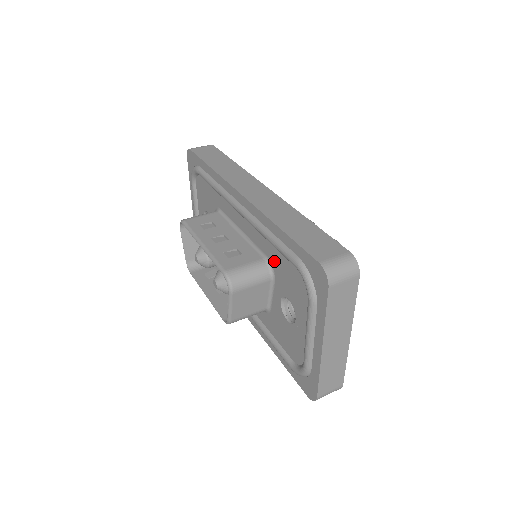
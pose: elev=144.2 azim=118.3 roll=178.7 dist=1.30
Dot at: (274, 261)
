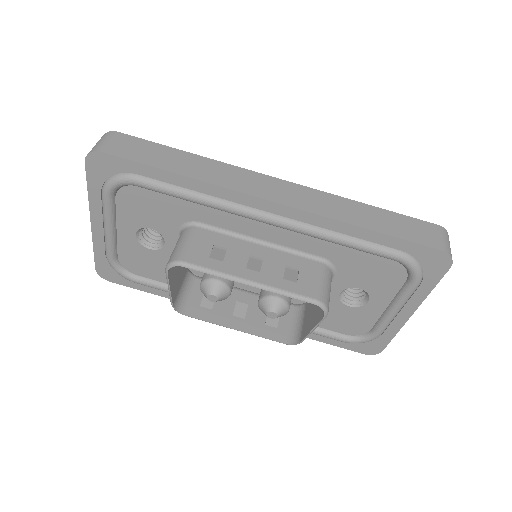
Dot at: (341, 261)
